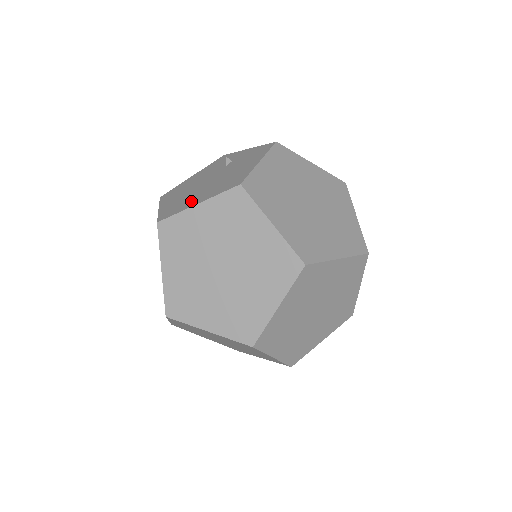
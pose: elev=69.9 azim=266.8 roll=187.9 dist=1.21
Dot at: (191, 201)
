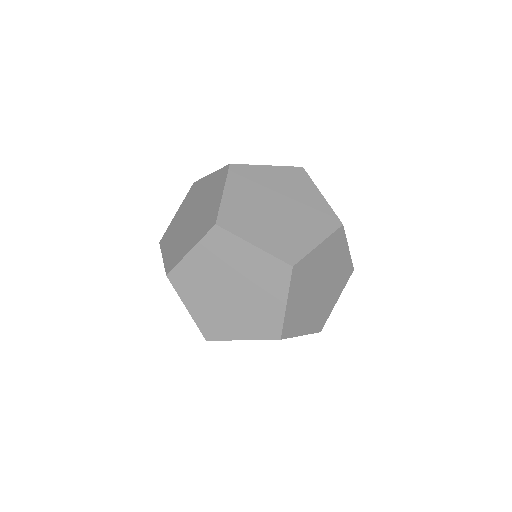
Dot at: occluded
